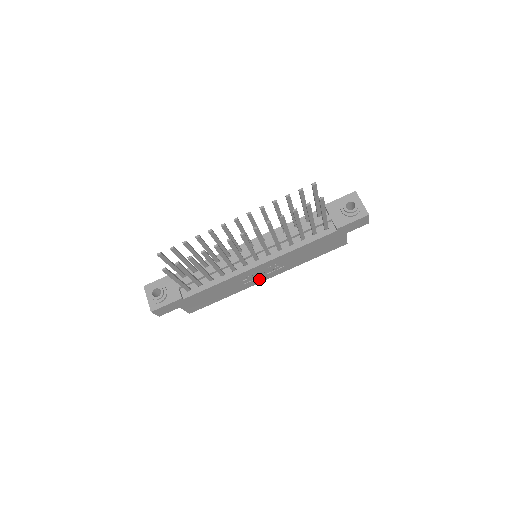
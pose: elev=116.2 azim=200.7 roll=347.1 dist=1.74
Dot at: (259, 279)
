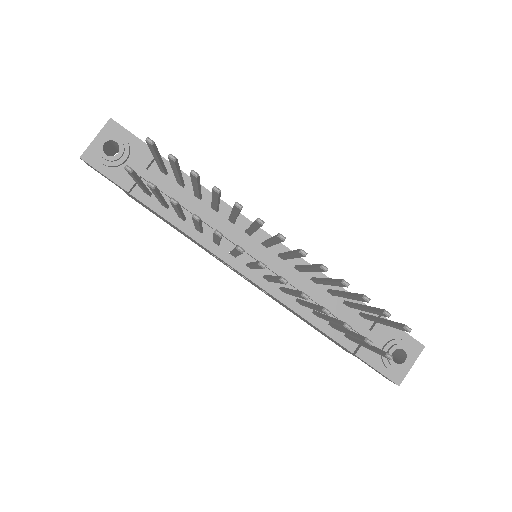
Dot at: occluded
